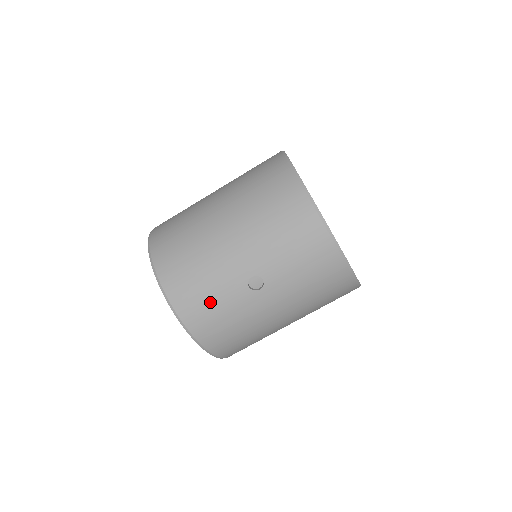
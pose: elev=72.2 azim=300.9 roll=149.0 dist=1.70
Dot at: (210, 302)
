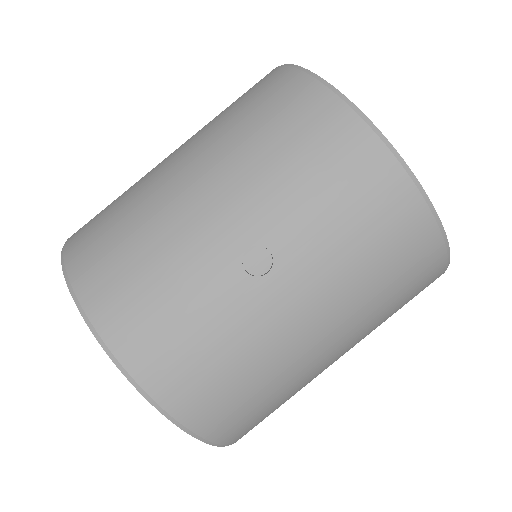
Dot at: (173, 314)
